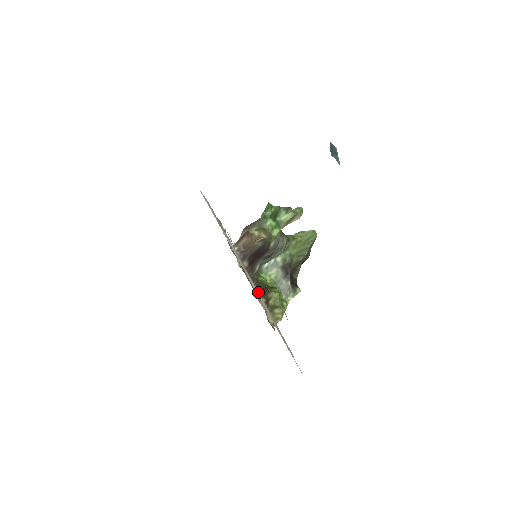
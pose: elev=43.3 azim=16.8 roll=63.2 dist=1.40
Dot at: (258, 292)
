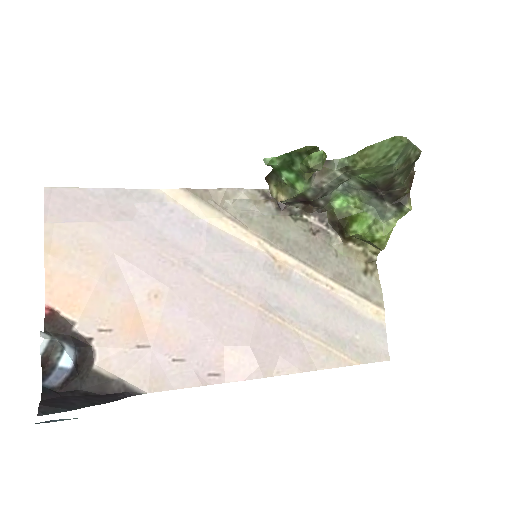
Dot at: (301, 263)
